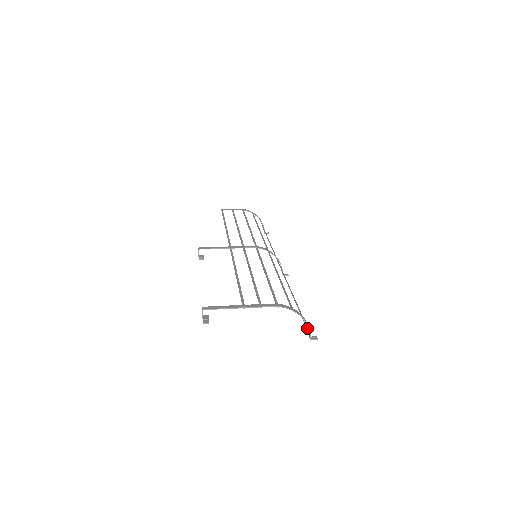
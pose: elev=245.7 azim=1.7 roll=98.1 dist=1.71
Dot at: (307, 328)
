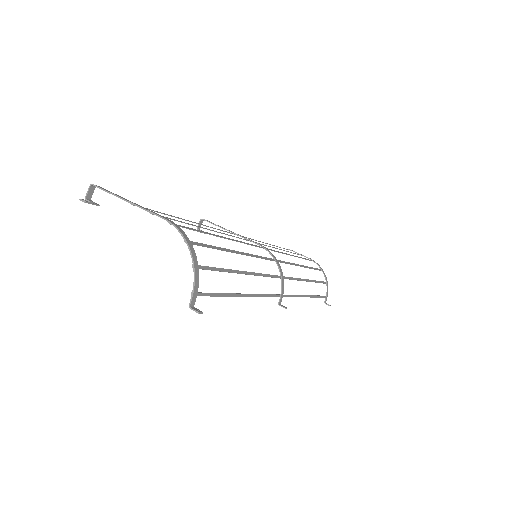
Dot at: occluded
